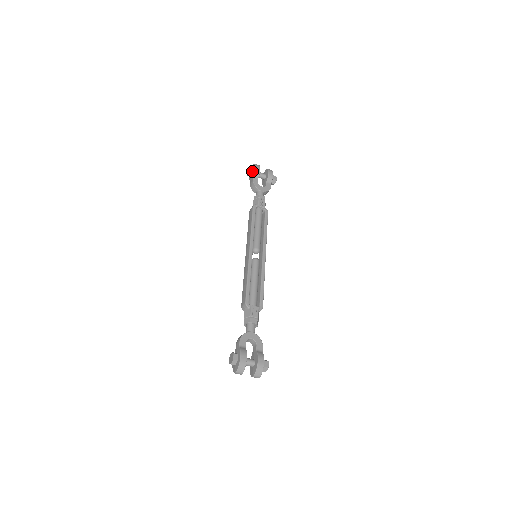
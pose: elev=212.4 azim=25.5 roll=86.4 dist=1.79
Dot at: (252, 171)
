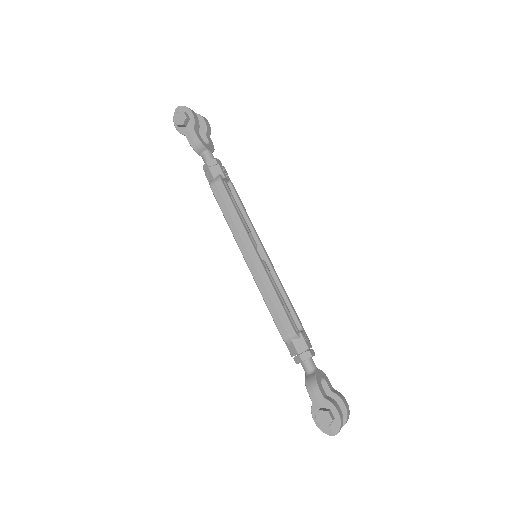
Dot at: (188, 119)
